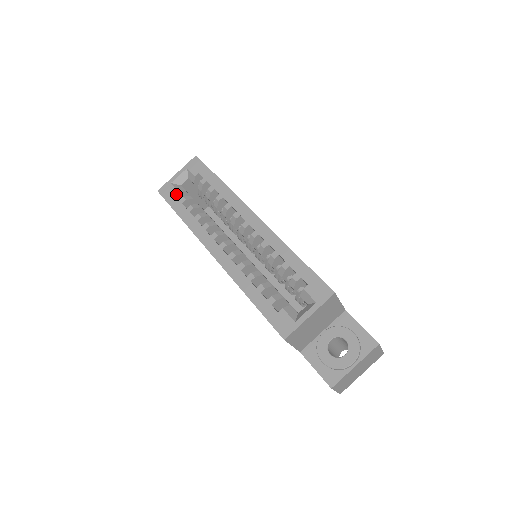
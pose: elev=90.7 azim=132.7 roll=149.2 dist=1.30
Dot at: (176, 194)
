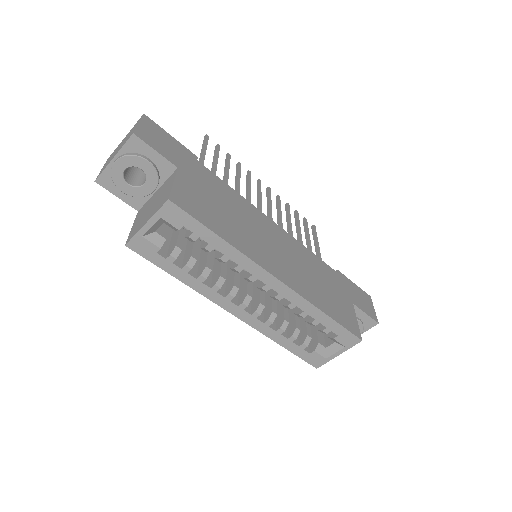
Dot at: (157, 250)
